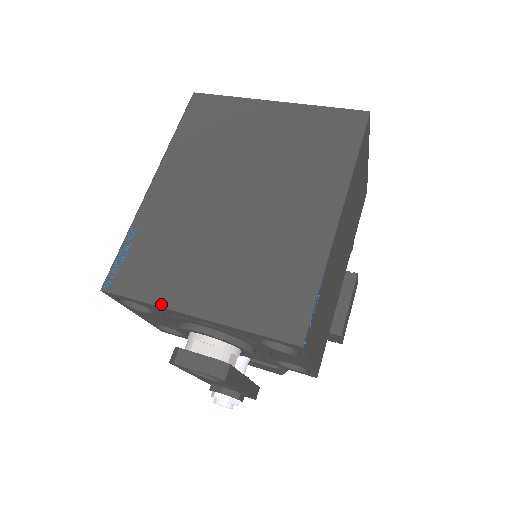
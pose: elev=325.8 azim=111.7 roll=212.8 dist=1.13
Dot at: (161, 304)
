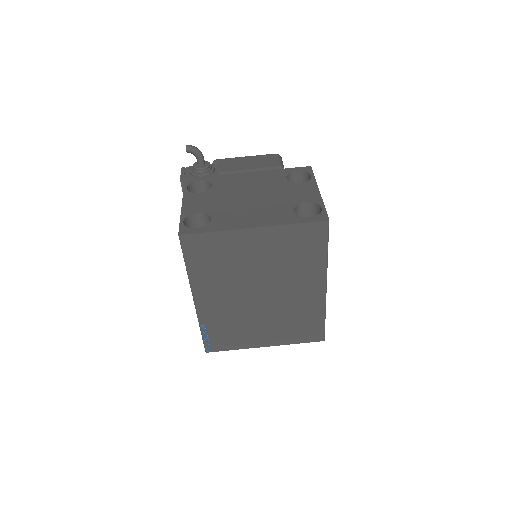
Dot at: (245, 348)
